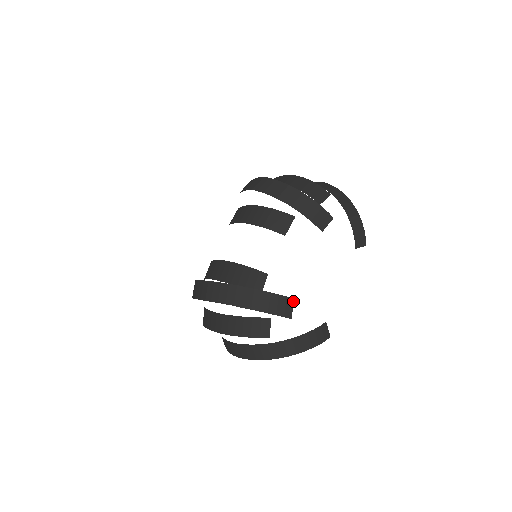
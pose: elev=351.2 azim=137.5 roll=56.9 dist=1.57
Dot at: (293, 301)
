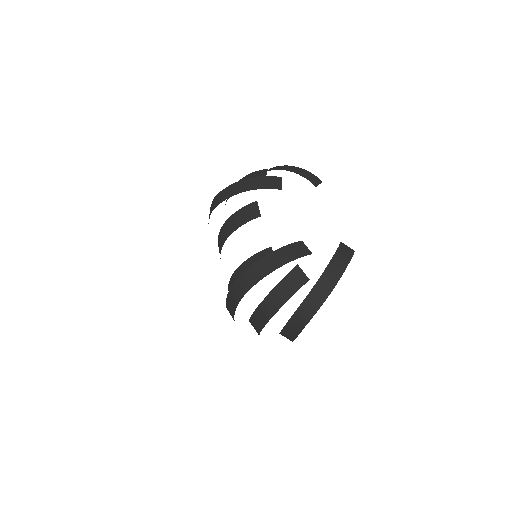
Dot at: (303, 242)
